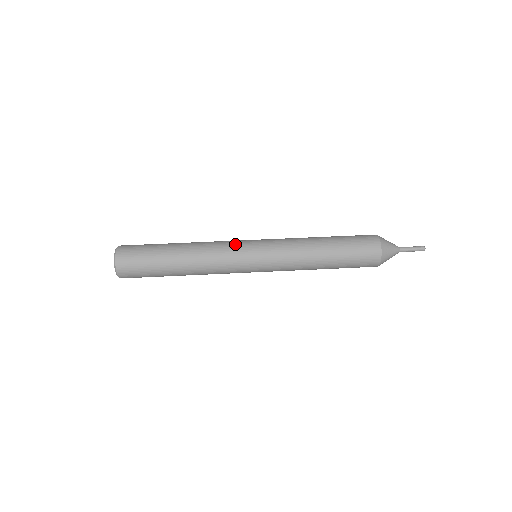
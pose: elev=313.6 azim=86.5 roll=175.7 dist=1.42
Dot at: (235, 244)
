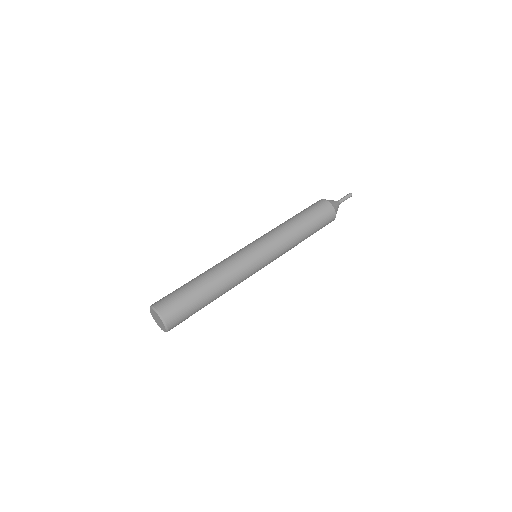
Dot at: (238, 252)
